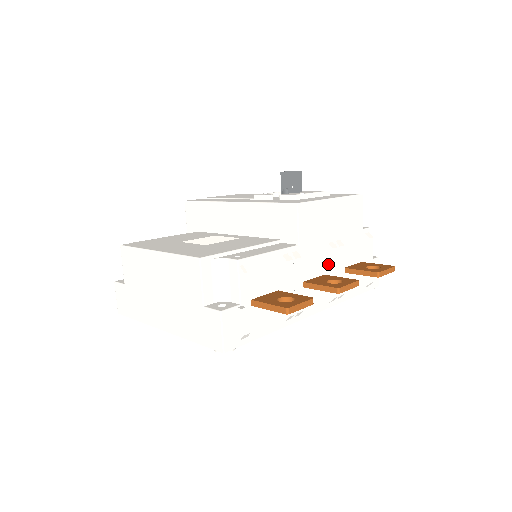
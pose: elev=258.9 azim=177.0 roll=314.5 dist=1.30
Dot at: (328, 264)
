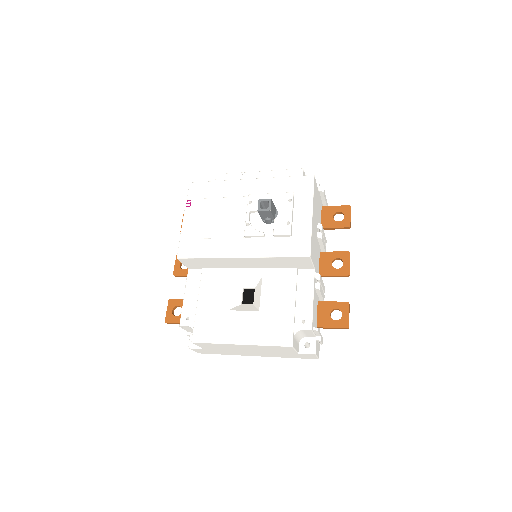
Dot at: (319, 244)
